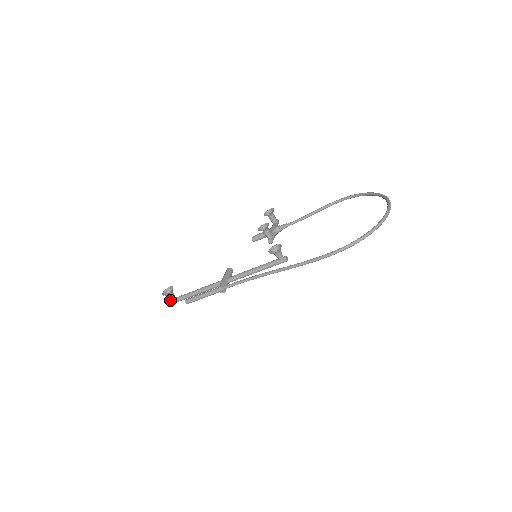
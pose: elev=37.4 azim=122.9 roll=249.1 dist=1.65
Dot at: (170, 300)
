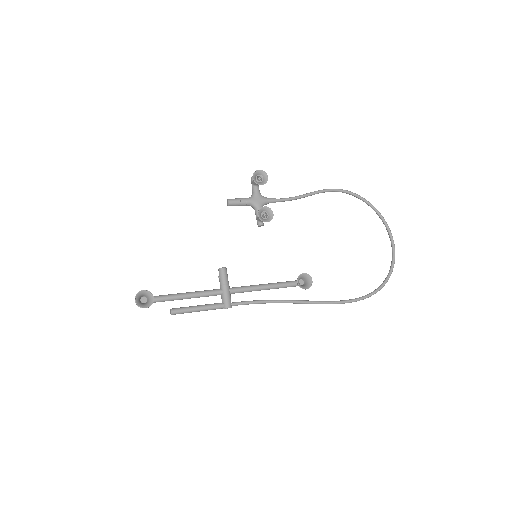
Dot at: occluded
